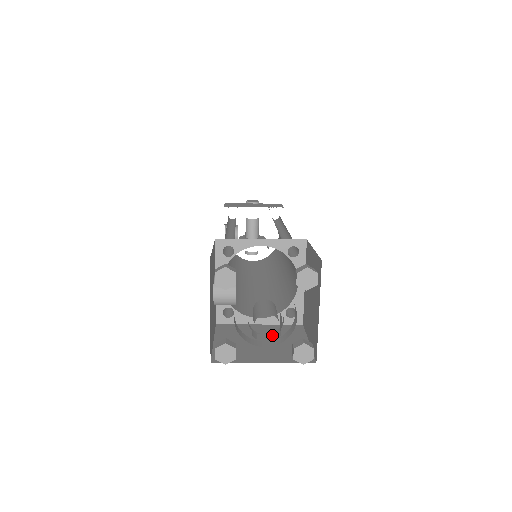
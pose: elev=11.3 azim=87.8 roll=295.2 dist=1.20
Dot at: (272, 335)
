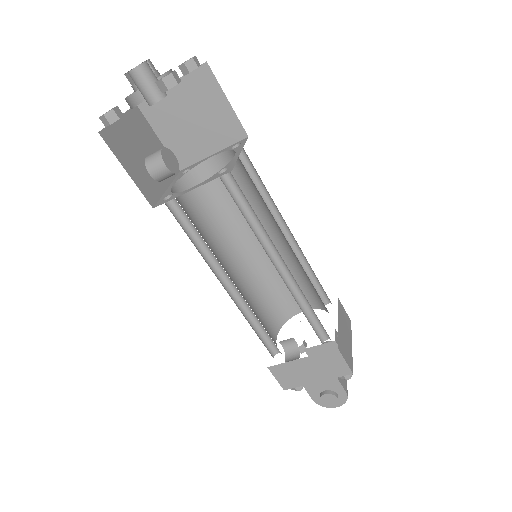
Dot at: (142, 75)
